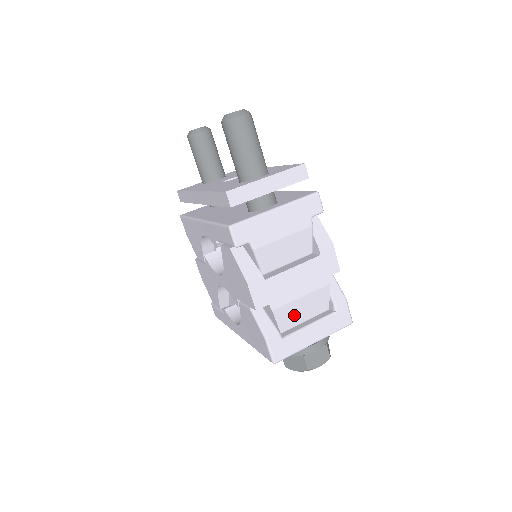
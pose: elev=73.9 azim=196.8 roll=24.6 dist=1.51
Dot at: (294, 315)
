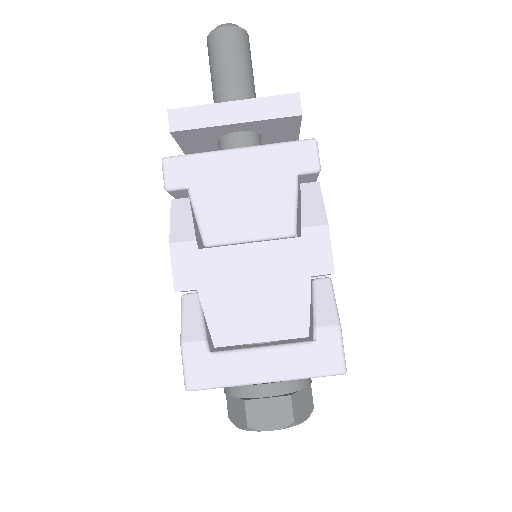
Dot at: (240, 323)
